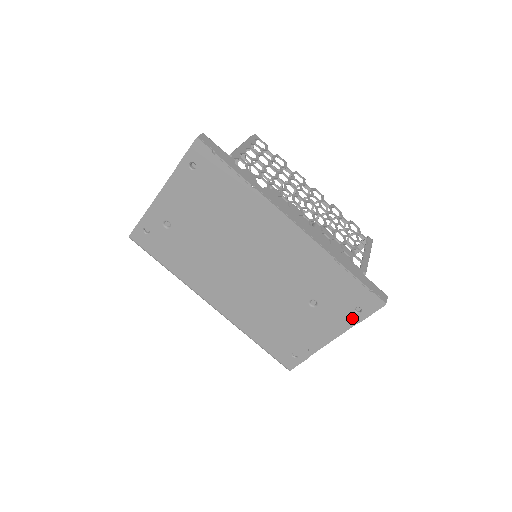
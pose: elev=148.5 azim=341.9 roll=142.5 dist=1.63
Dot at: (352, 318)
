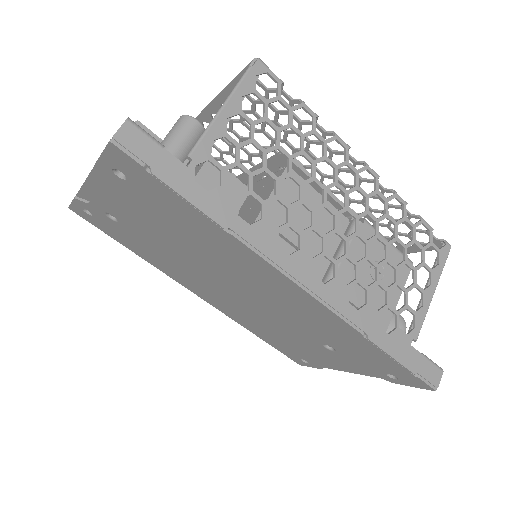
Dot at: (382, 377)
